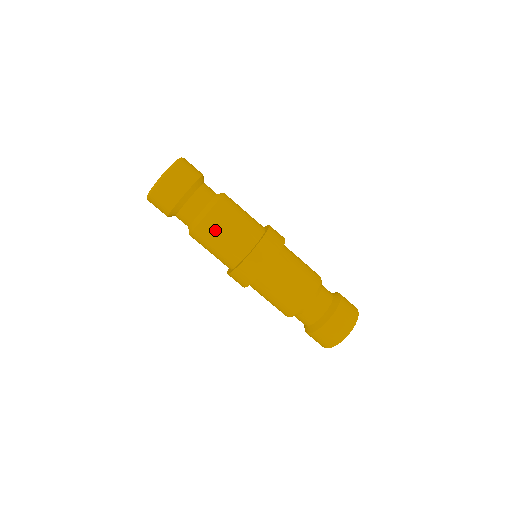
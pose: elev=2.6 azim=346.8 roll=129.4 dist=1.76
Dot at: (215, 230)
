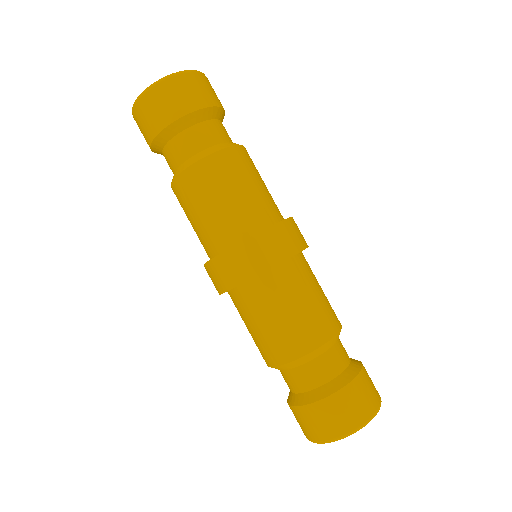
Dot at: (239, 170)
